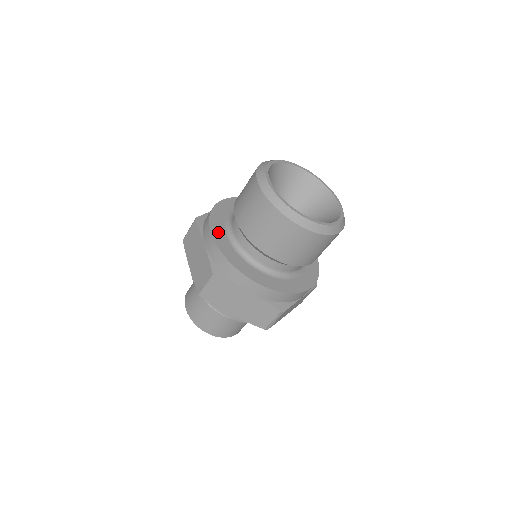
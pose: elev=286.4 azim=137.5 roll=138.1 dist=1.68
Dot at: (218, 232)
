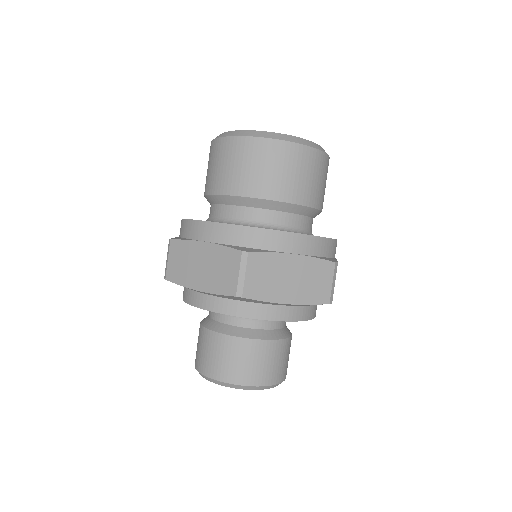
Dot at: occluded
